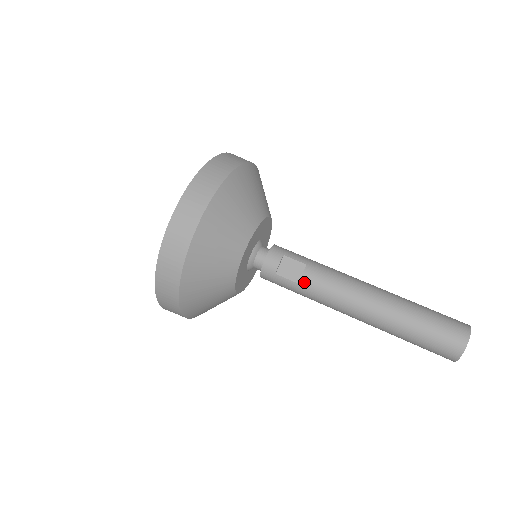
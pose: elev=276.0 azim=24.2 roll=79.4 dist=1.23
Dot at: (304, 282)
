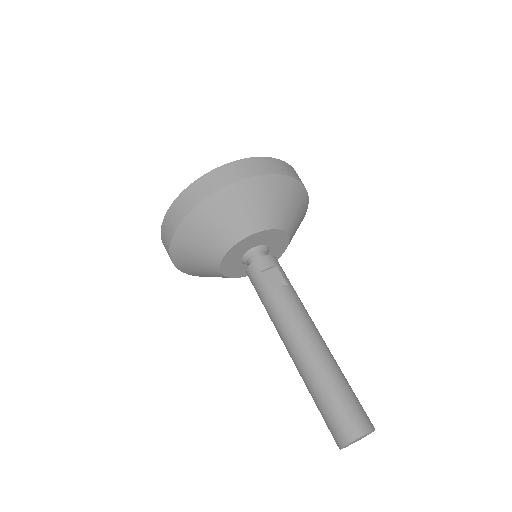
Dot at: (275, 293)
